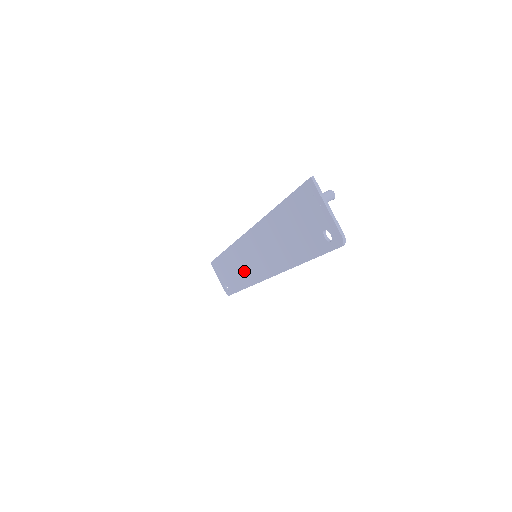
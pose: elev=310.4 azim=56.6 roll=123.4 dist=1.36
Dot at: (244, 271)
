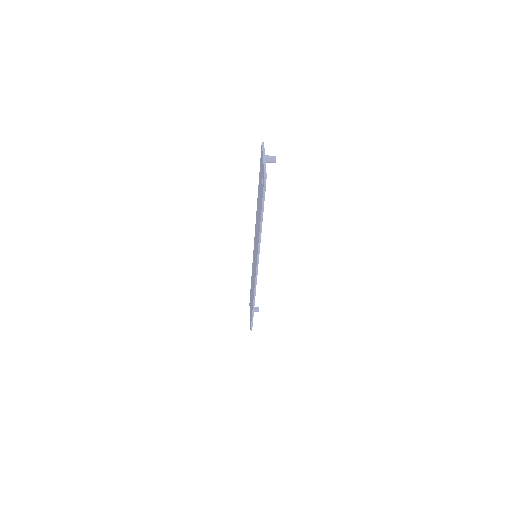
Dot at: (253, 282)
